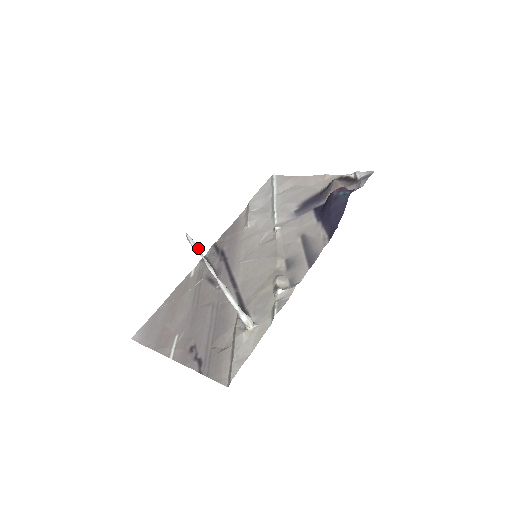
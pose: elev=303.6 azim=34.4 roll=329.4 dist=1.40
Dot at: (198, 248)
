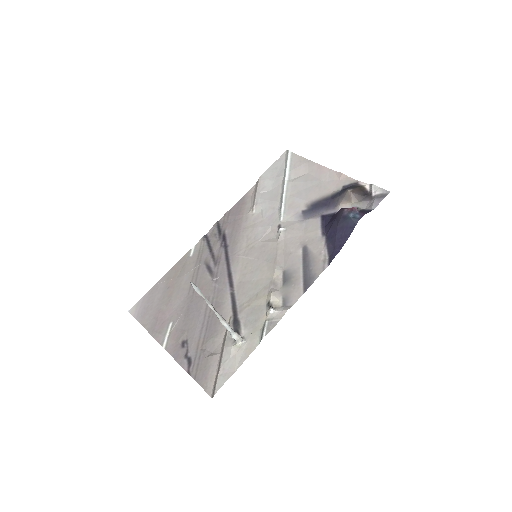
Dot at: (200, 291)
